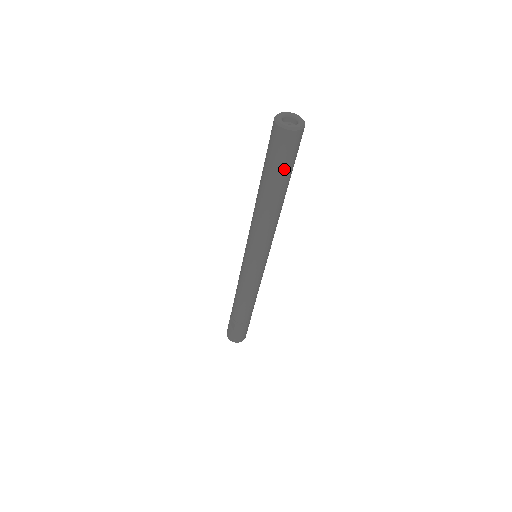
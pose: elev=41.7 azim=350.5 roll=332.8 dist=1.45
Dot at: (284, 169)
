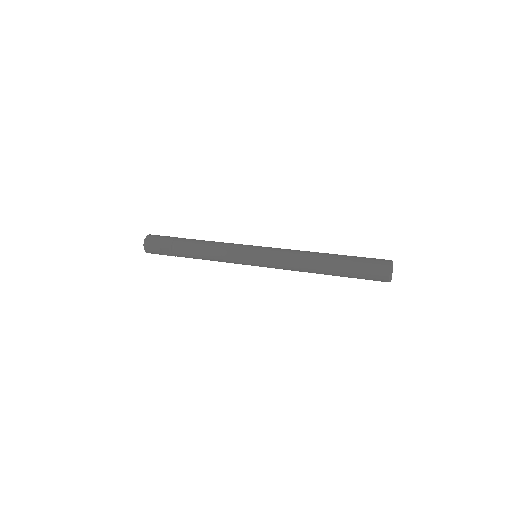
Dot at: occluded
